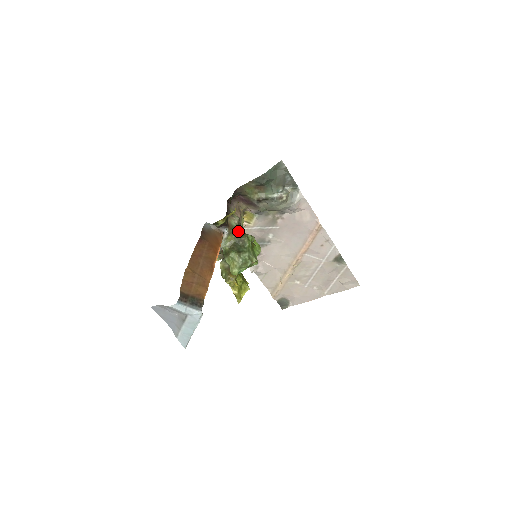
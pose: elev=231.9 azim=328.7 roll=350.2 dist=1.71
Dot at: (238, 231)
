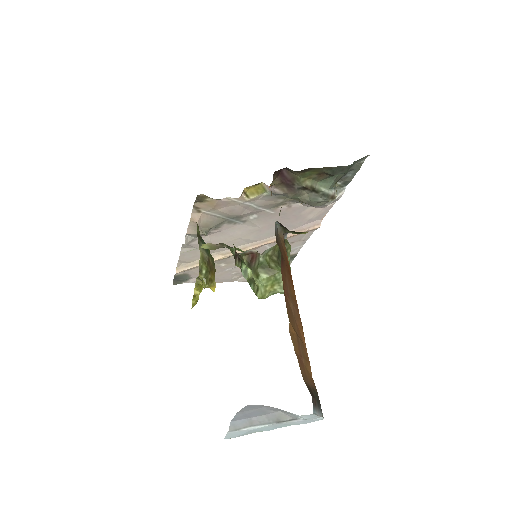
Dot at: occluded
